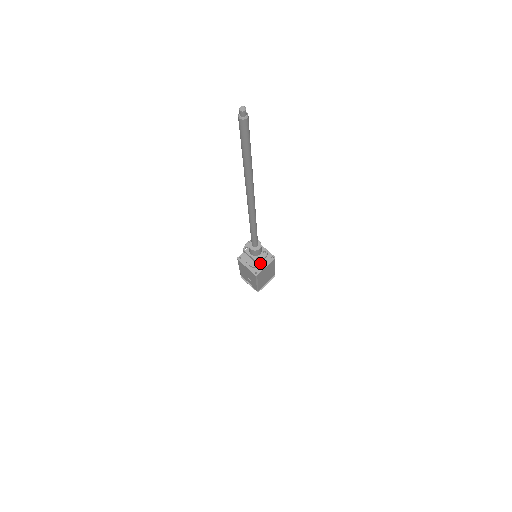
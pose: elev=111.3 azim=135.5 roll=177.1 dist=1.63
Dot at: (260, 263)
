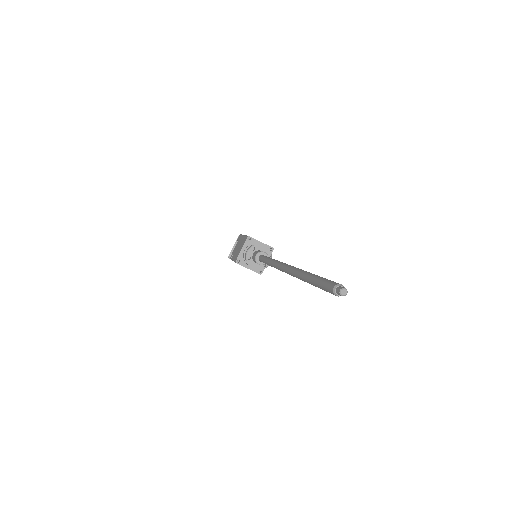
Dot at: occluded
